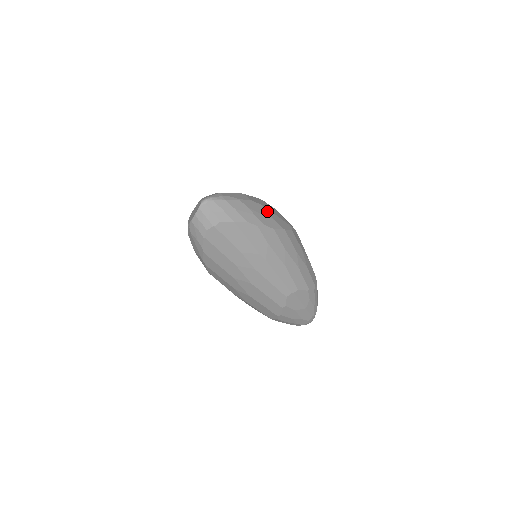
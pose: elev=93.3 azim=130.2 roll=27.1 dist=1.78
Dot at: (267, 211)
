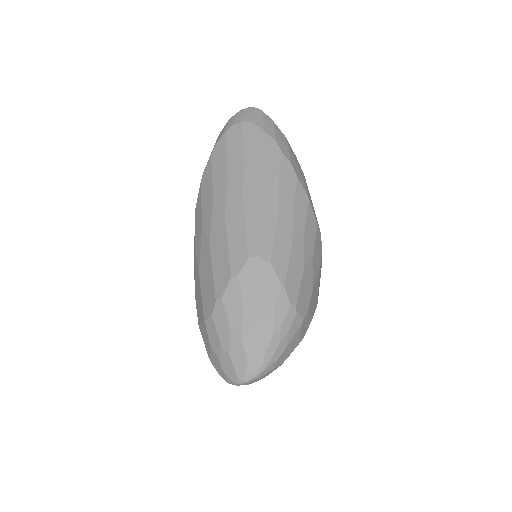
Dot at: (305, 179)
